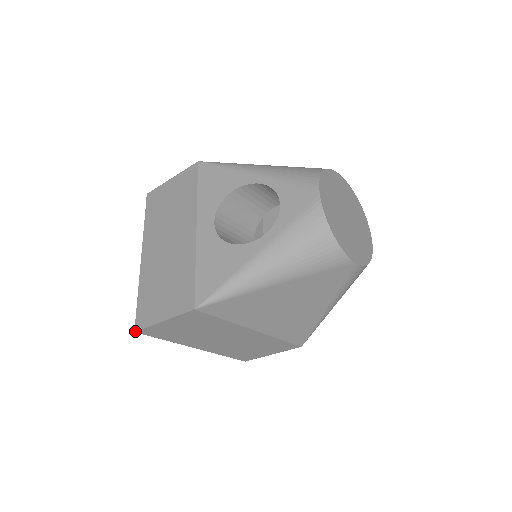
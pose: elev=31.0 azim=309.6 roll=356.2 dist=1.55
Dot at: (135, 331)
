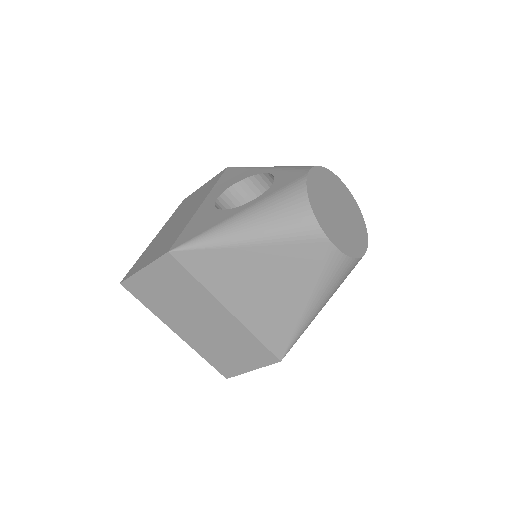
Dot at: (120, 282)
